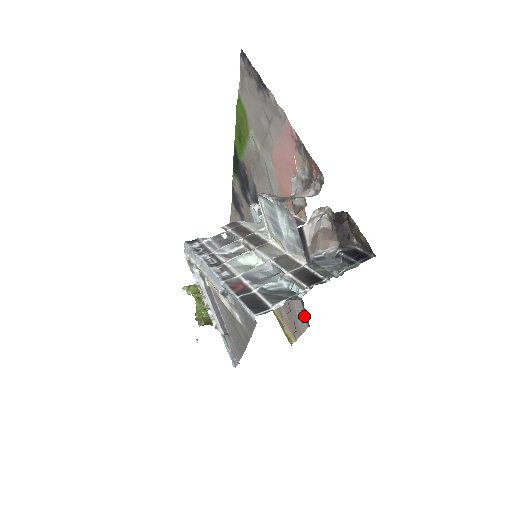
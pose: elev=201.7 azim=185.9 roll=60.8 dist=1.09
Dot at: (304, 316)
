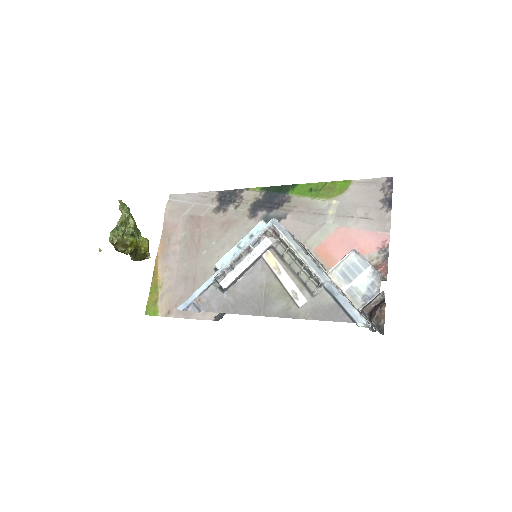
Dot at: occluded
